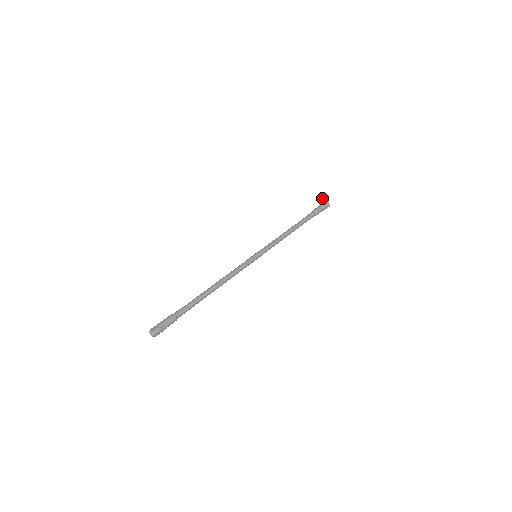
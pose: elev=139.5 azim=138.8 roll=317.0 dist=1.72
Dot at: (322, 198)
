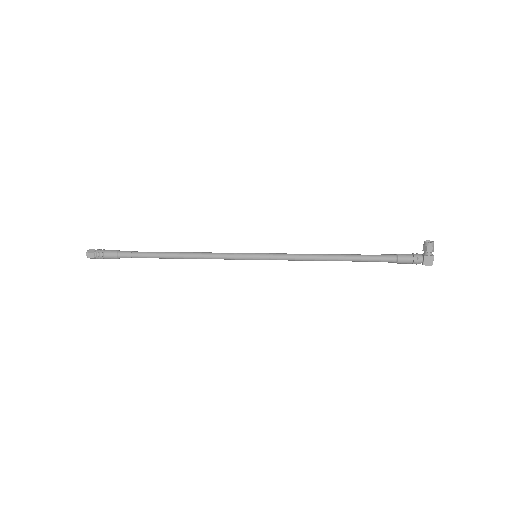
Dot at: (426, 247)
